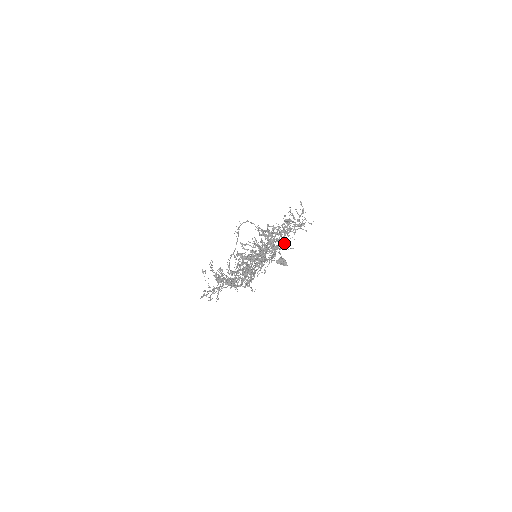
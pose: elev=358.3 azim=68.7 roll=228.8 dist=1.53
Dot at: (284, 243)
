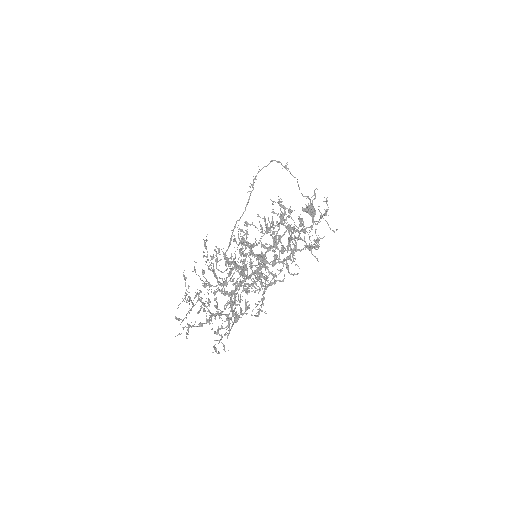
Dot at: (281, 281)
